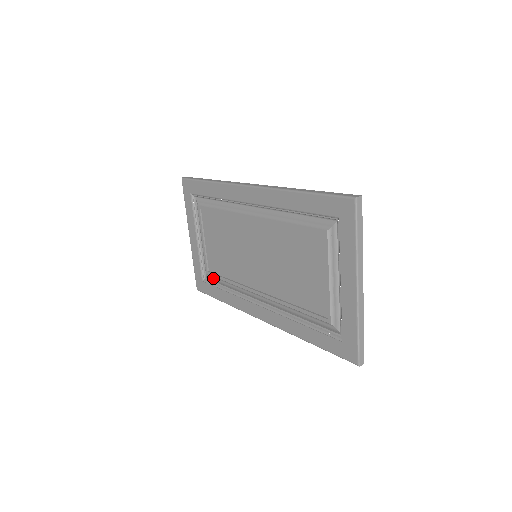
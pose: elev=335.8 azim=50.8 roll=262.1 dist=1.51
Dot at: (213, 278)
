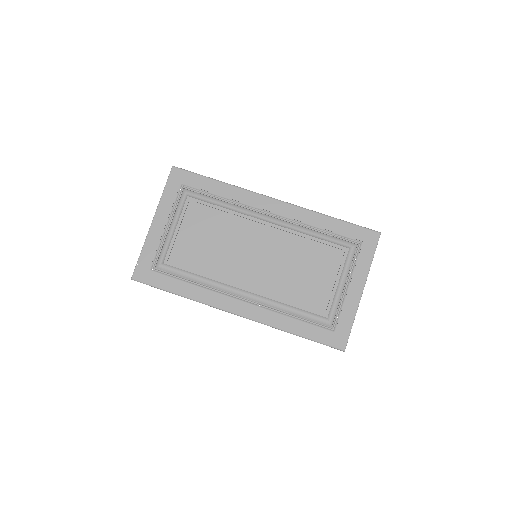
Dot at: (171, 269)
